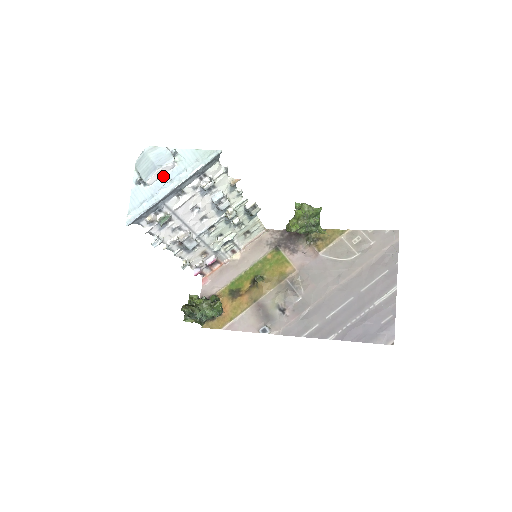
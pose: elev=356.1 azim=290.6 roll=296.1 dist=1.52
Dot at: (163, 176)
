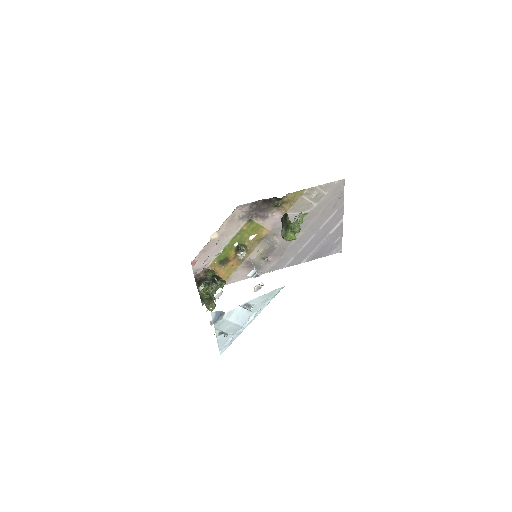
Dot at: occluded
